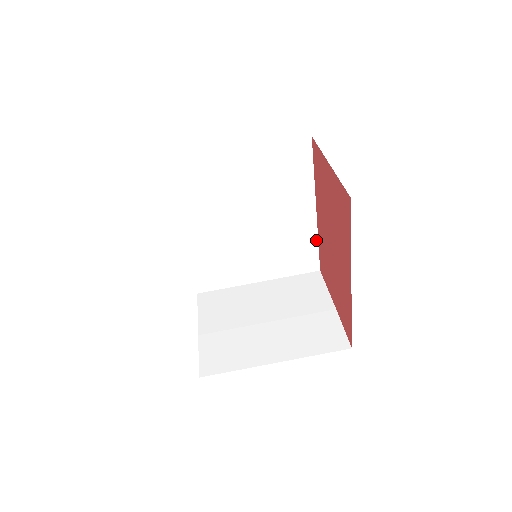
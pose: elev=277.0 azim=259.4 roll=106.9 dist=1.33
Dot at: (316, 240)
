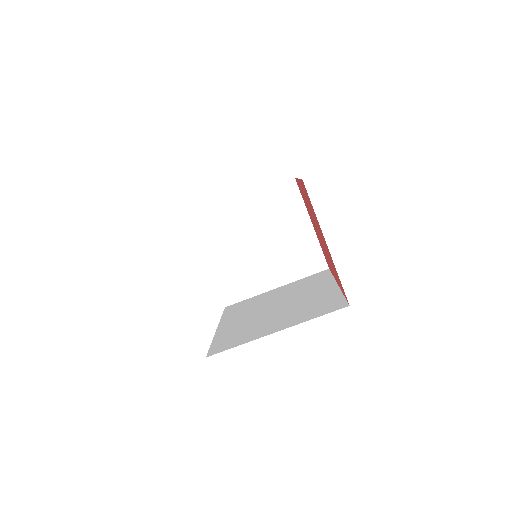
Dot at: occluded
